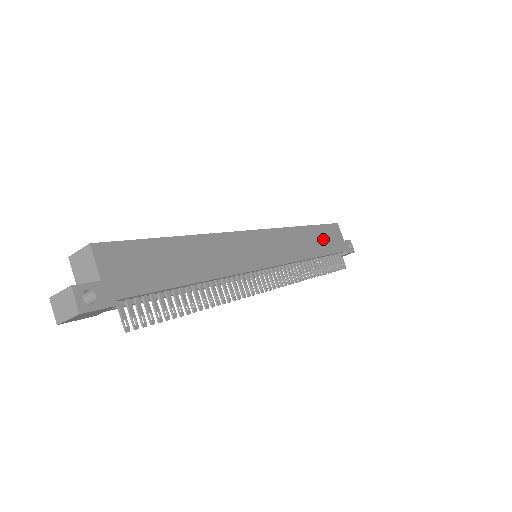
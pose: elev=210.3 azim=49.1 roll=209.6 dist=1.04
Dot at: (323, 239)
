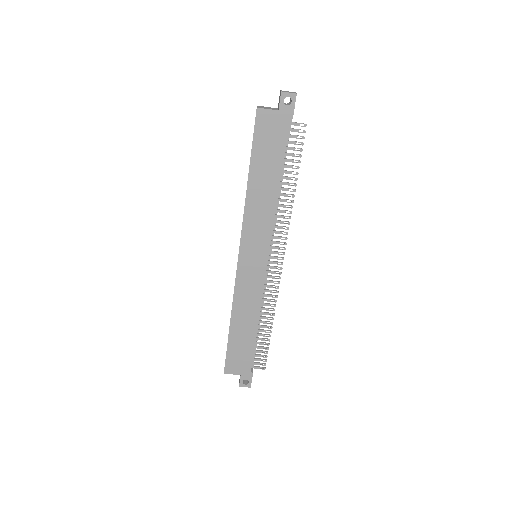
Dot at: (266, 160)
